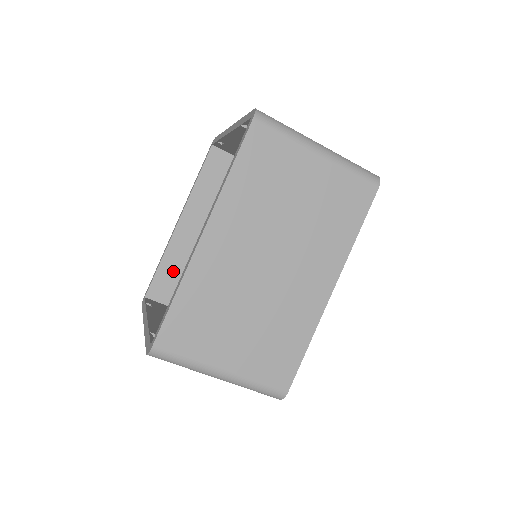
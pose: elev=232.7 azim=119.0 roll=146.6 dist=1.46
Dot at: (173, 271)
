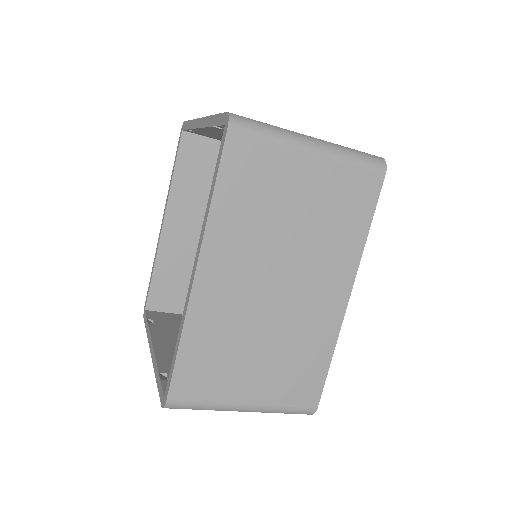
Dot at: (169, 277)
